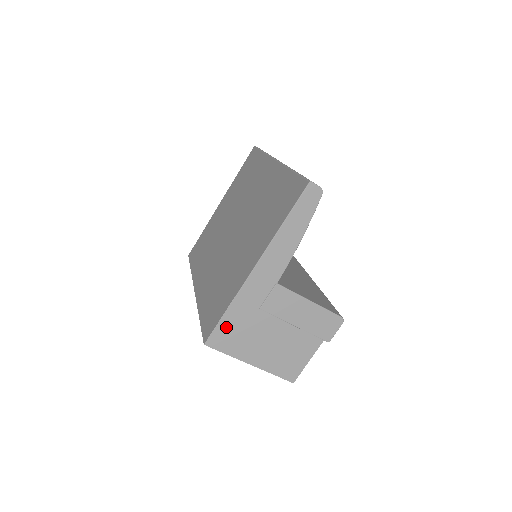
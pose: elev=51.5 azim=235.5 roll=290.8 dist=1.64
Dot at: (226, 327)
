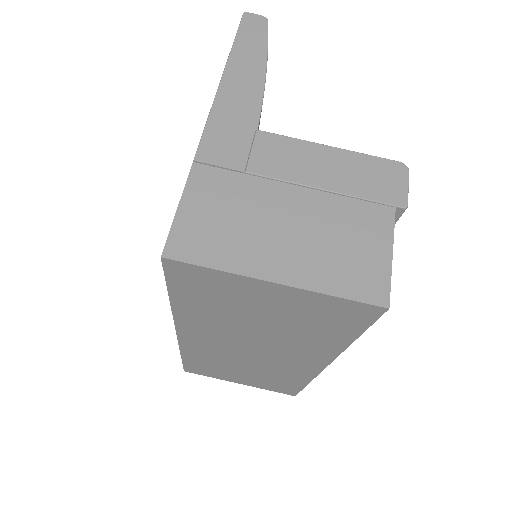
Dot at: (195, 216)
